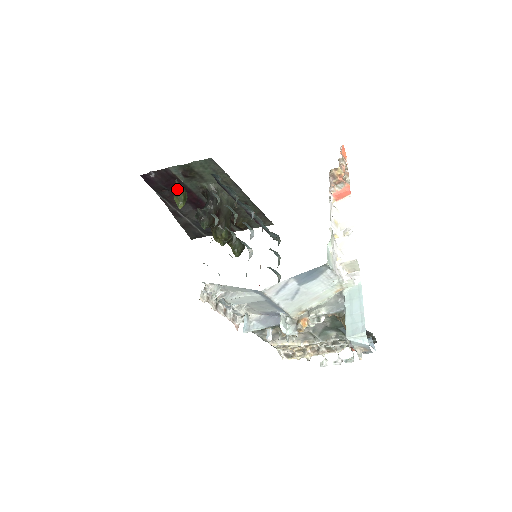
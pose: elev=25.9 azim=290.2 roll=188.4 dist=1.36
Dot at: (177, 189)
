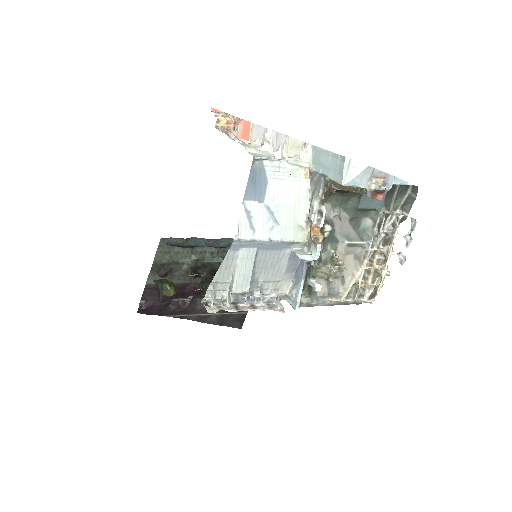
Dot at: (158, 285)
